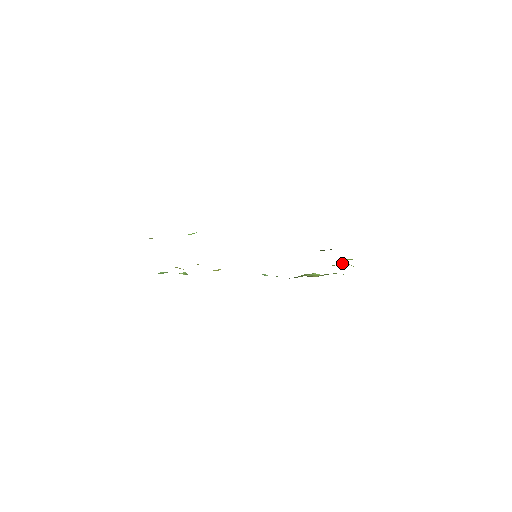
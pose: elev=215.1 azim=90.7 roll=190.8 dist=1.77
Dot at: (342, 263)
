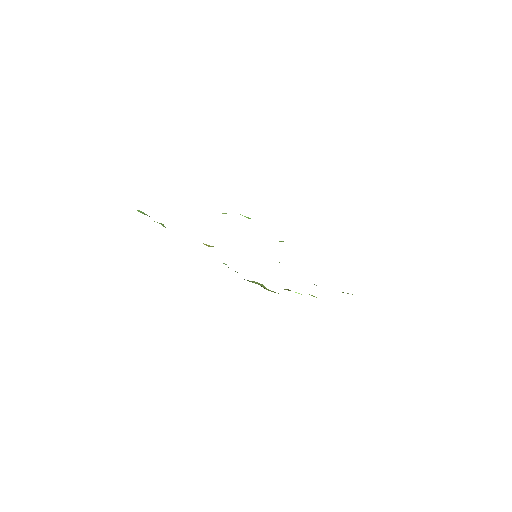
Dot at: occluded
